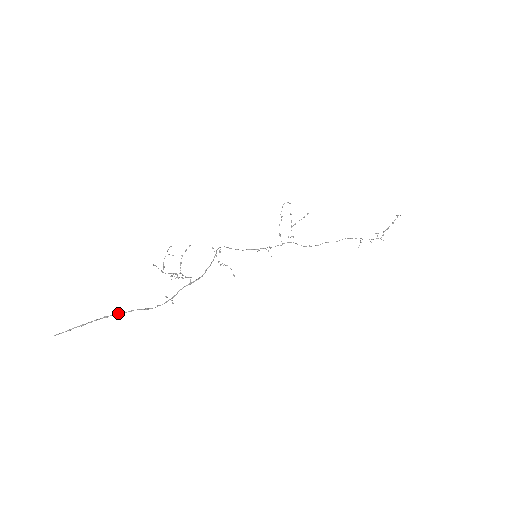
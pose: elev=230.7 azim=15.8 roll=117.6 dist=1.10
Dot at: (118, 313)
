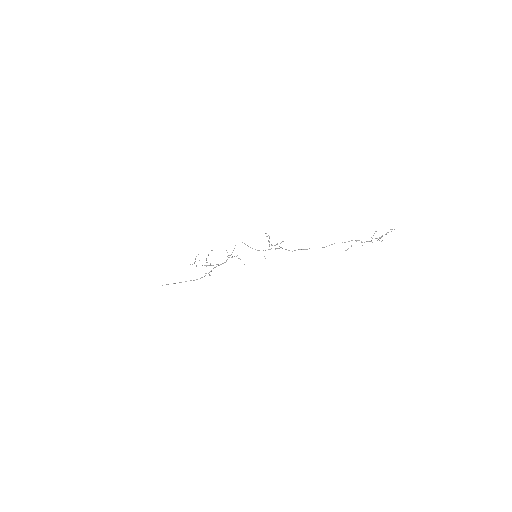
Dot at: (180, 282)
